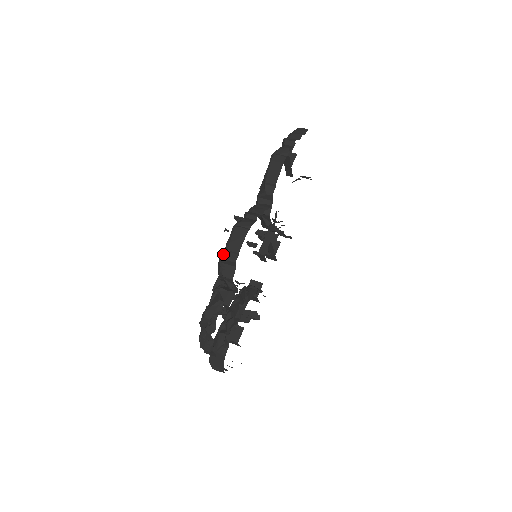
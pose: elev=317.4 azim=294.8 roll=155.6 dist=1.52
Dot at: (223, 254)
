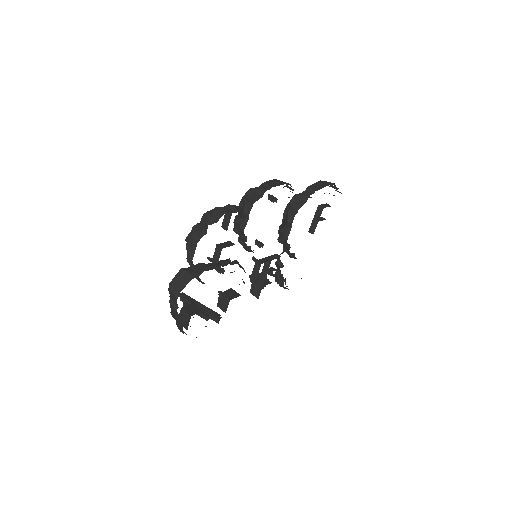
Dot at: occluded
